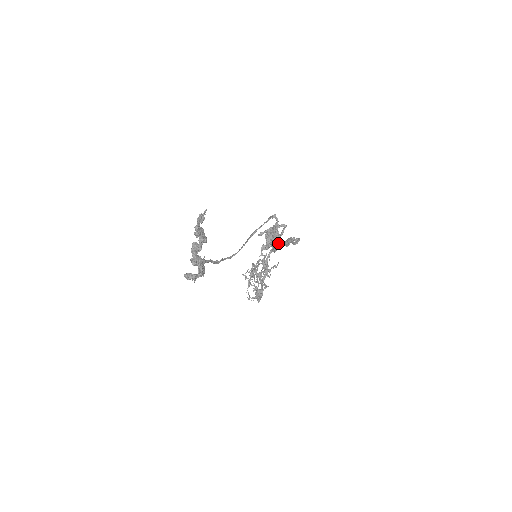
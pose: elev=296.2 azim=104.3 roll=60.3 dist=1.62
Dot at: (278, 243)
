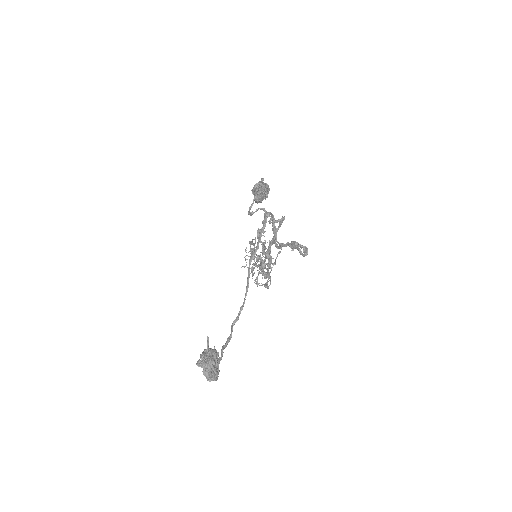
Dot at: (280, 243)
